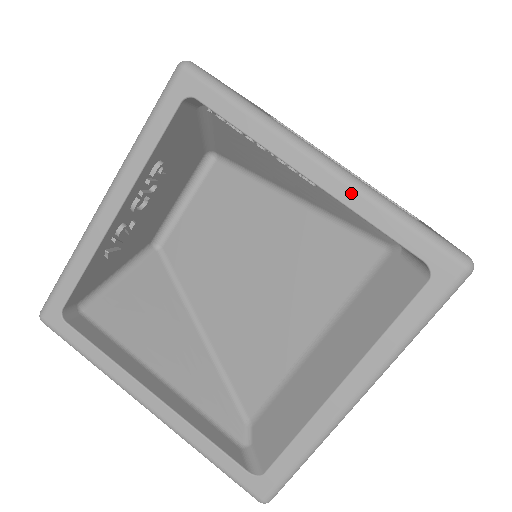
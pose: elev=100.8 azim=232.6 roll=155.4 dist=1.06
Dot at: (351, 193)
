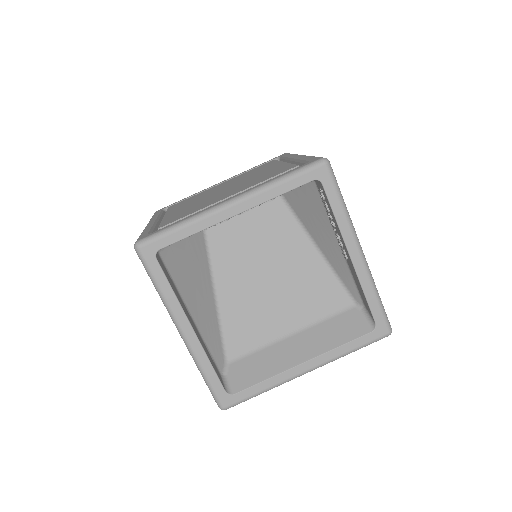
Dot at: (365, 276)
